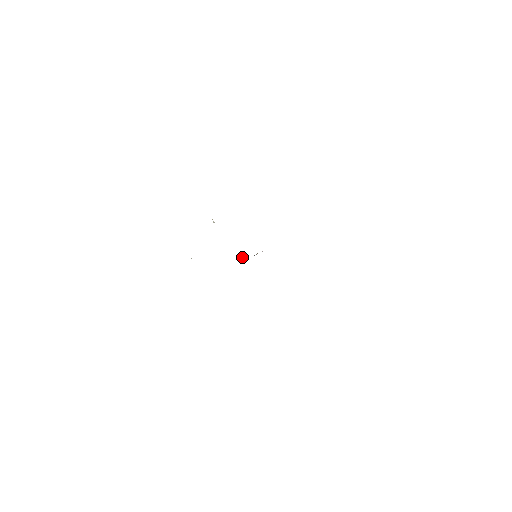
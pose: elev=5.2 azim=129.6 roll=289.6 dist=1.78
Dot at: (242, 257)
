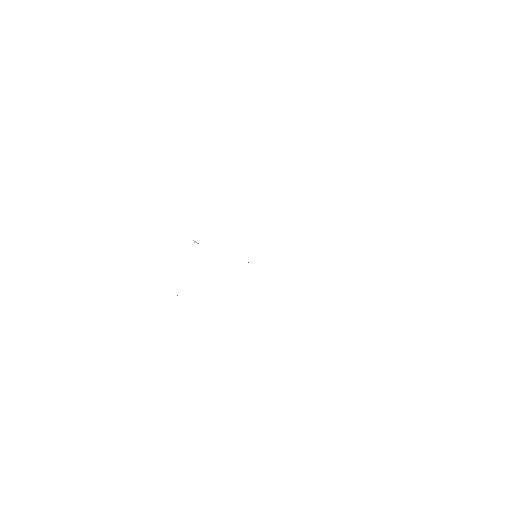
Dot at: occluded
